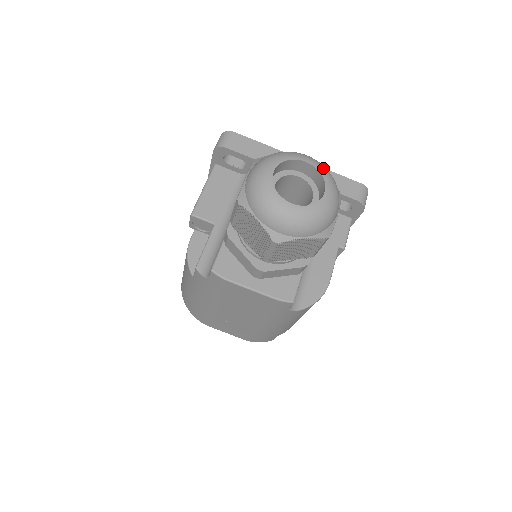
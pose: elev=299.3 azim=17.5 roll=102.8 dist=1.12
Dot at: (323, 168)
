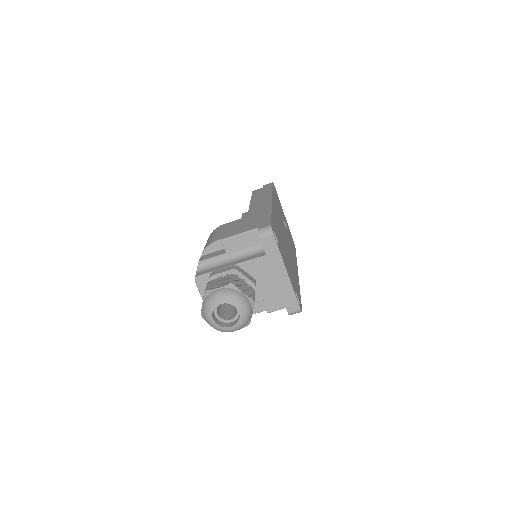
Dot at: (244, 318)
